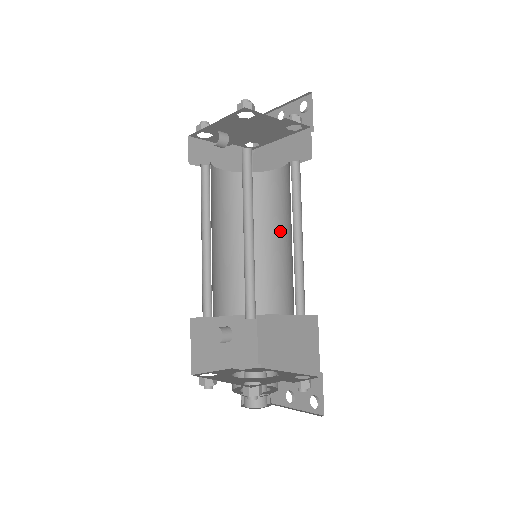
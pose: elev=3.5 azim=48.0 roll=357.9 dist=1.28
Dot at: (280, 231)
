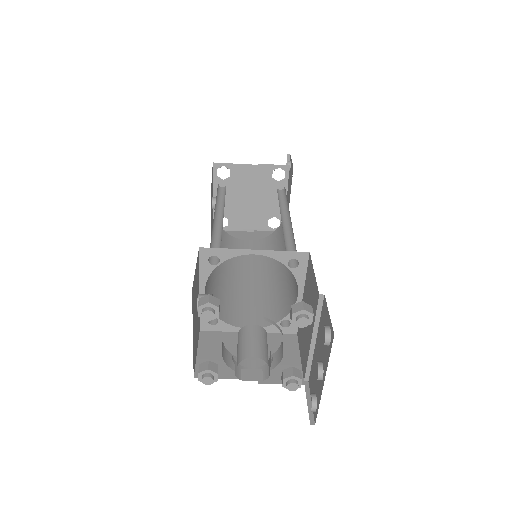
Dot at: occluded
